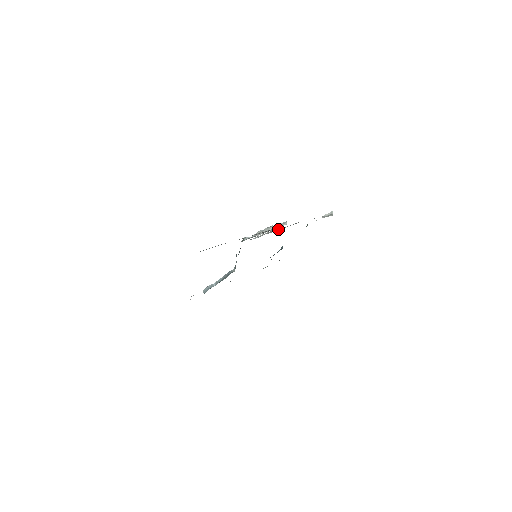
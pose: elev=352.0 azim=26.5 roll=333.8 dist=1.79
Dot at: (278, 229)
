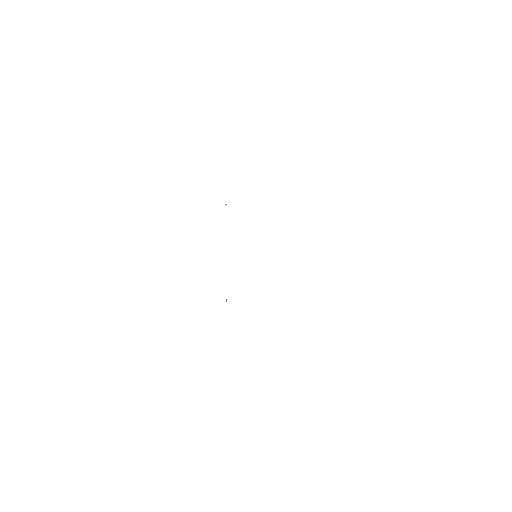
Dot at: occluded
